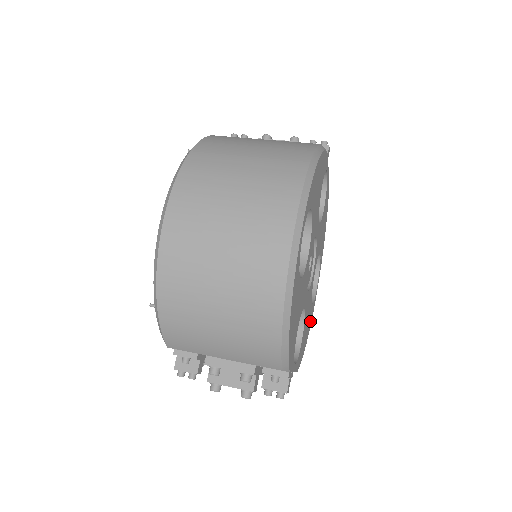
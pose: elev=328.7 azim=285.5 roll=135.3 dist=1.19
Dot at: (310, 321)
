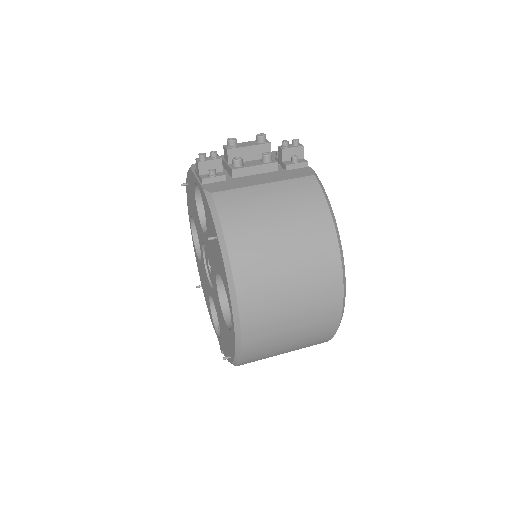
Dot at: occluded
